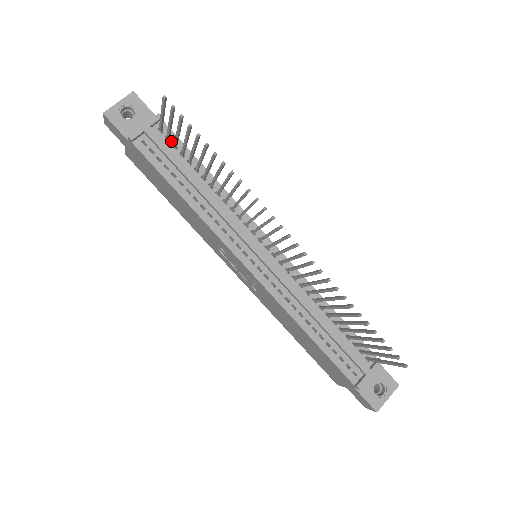
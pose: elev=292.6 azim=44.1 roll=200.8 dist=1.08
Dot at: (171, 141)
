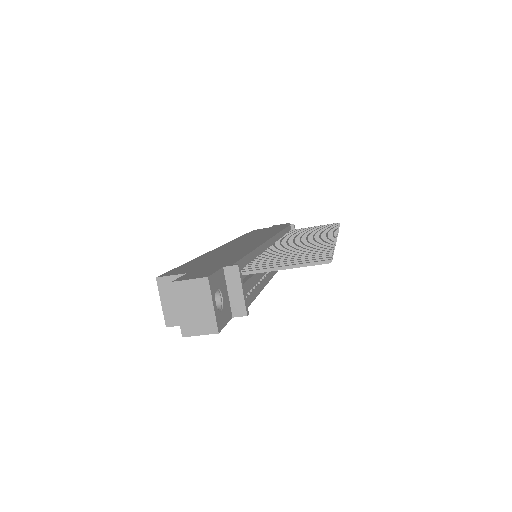
Dot at: (242, 269)
